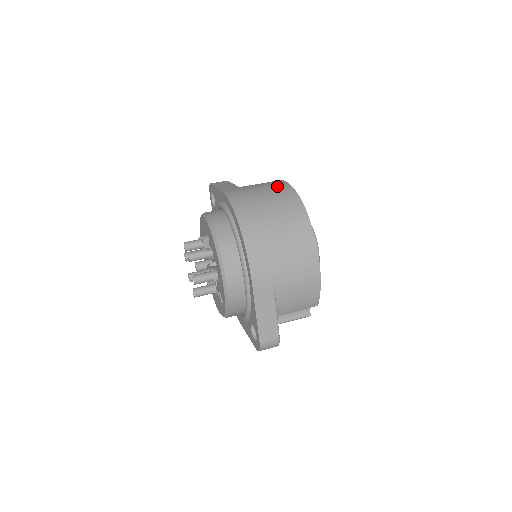
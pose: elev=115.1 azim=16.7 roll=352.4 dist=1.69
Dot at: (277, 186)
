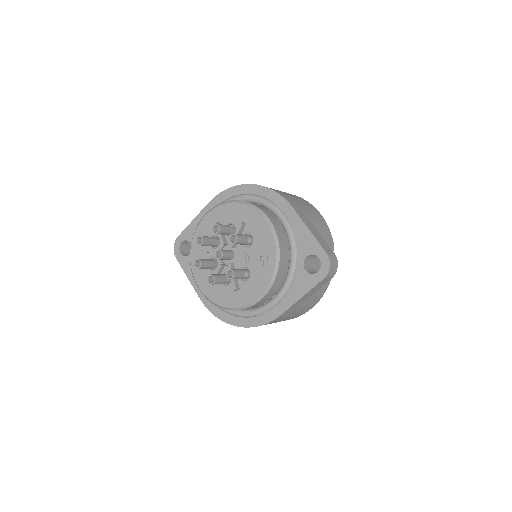
Dot at: occluded
